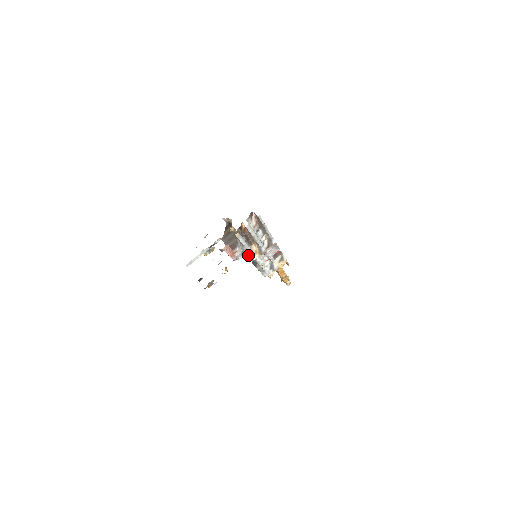
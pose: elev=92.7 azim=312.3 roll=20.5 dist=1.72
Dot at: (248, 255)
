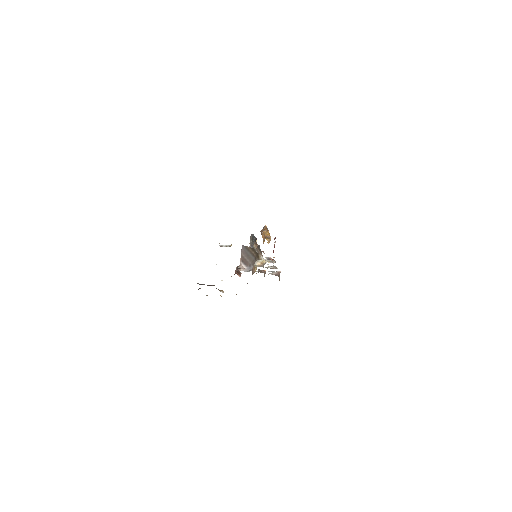
Dot at: (252, 247)
